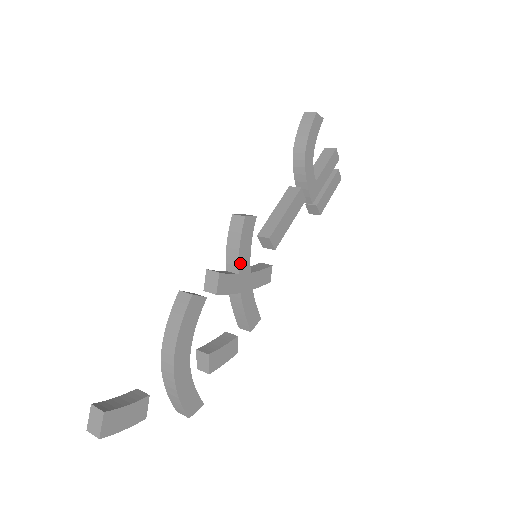
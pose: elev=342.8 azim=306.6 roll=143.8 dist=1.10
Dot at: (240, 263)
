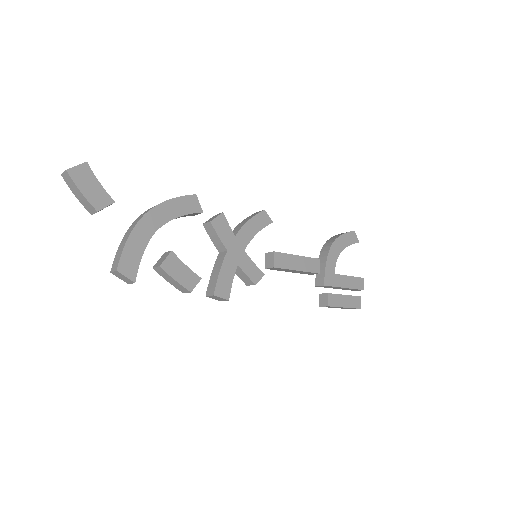
Dot at: (241, 231)
